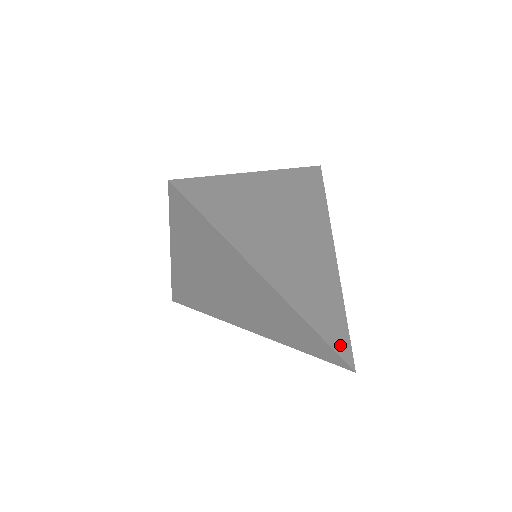
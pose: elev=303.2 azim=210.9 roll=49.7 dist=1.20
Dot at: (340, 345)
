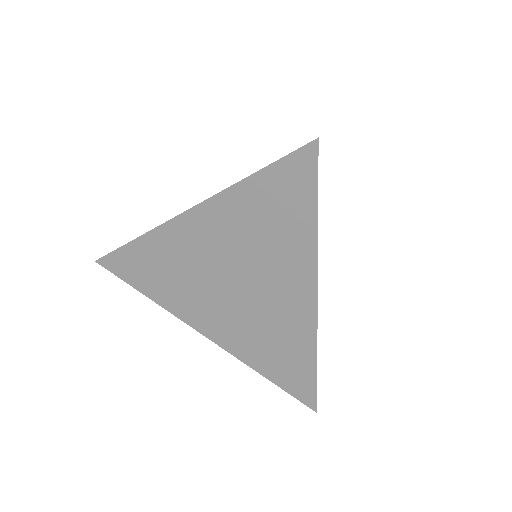
Dot at: occluded
